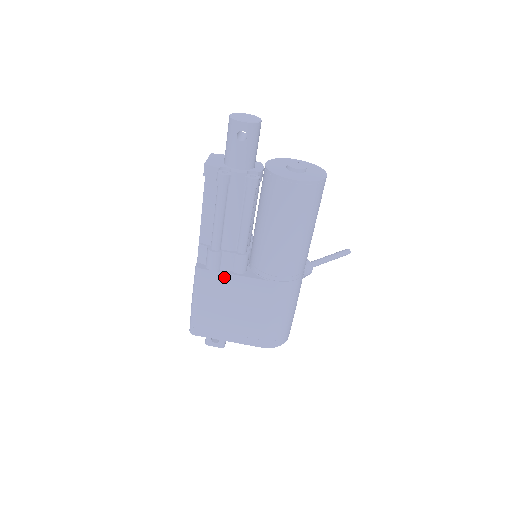
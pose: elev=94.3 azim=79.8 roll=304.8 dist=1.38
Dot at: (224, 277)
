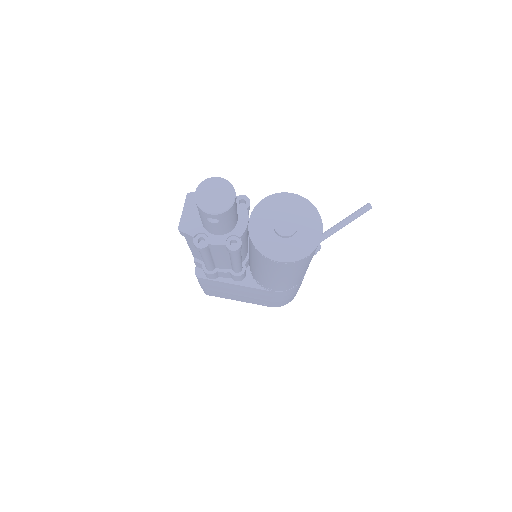
Dot at: (223, 283)
